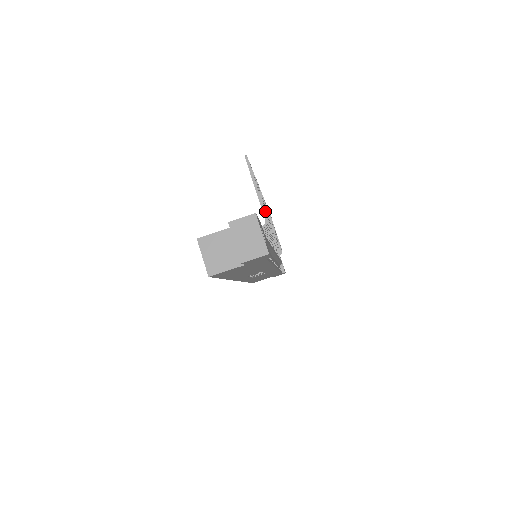
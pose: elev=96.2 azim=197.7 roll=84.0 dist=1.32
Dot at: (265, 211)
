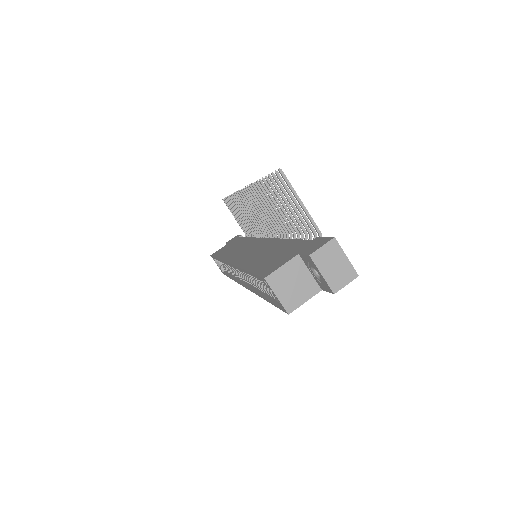
Dot at: (310, 223)
